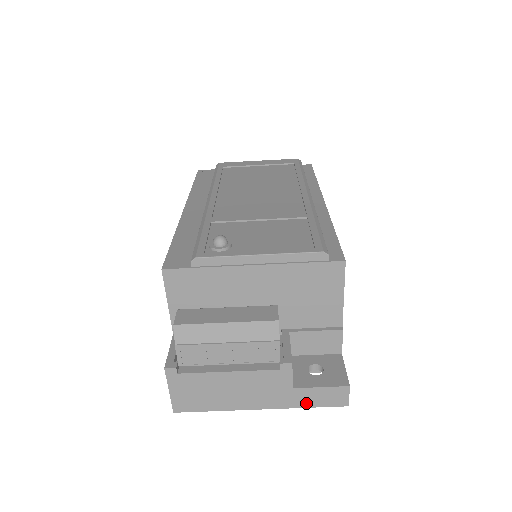
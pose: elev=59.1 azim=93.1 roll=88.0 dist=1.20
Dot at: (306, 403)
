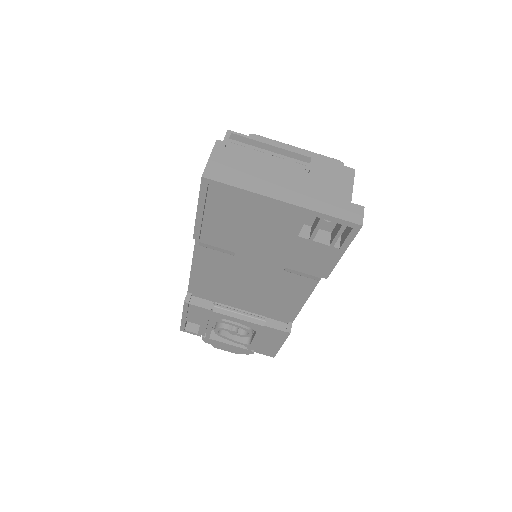
Dot at: (325, 210)
